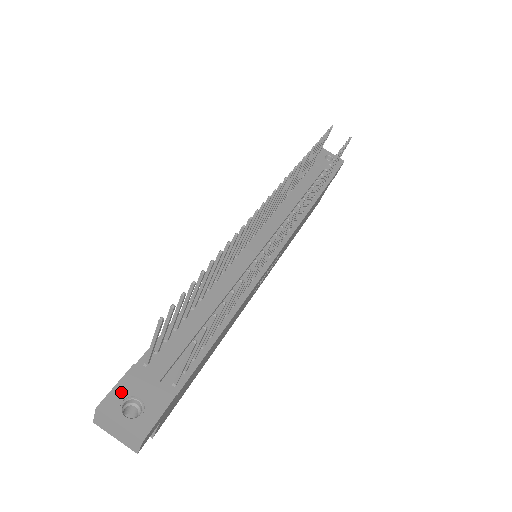
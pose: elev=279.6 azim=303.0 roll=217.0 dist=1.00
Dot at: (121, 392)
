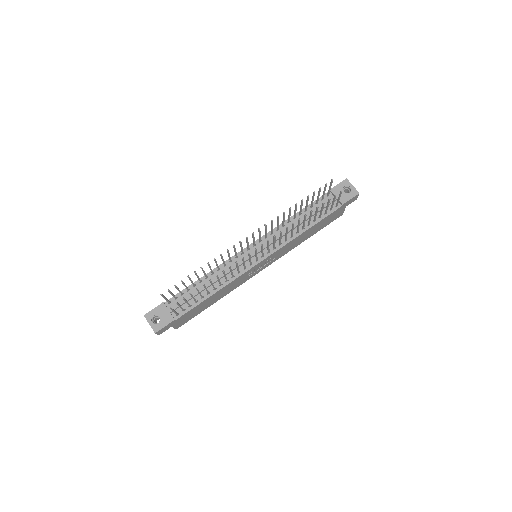
Dot at: (154, 312)
